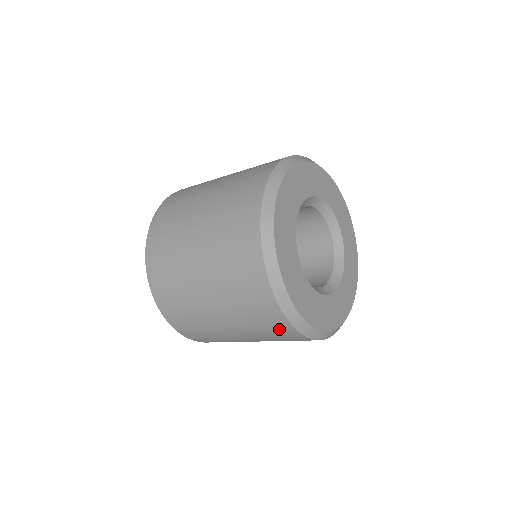
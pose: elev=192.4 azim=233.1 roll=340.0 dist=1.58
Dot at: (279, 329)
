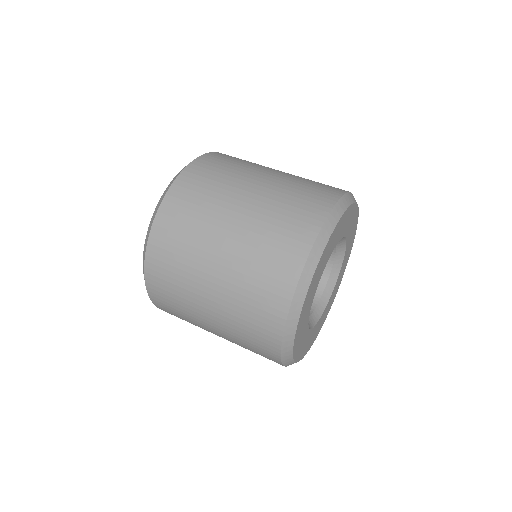
Dot at: occluded
